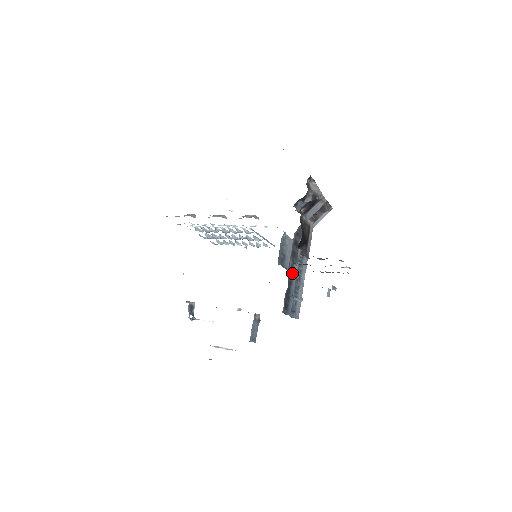
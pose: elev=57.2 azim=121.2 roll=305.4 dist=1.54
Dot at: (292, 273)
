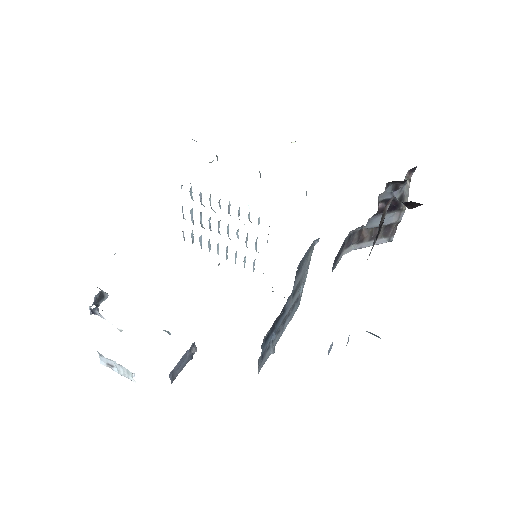
Dot at: (289, 303)
